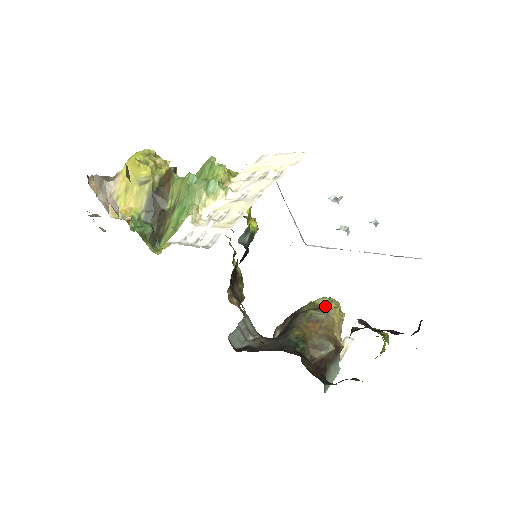
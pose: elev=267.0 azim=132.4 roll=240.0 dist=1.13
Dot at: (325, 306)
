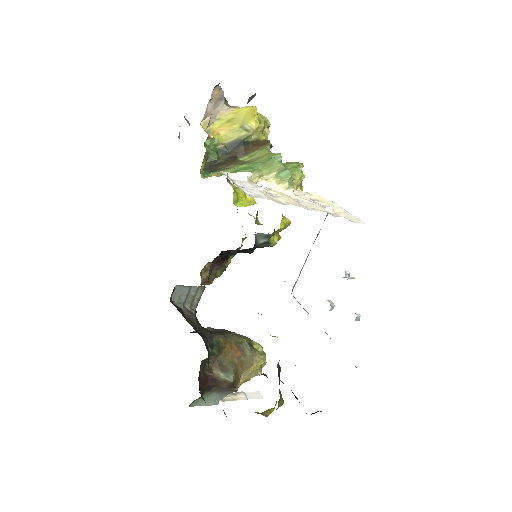
Dot at: occluded
